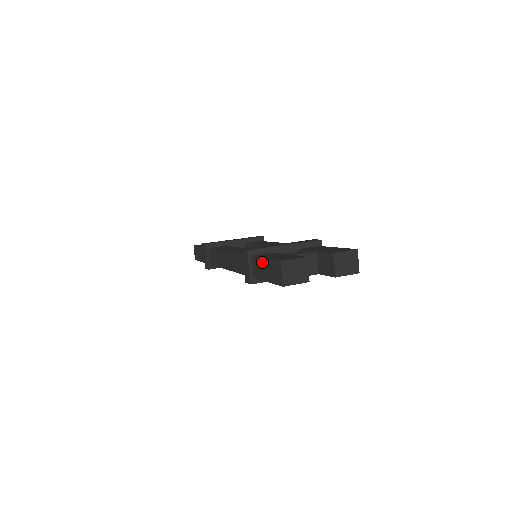
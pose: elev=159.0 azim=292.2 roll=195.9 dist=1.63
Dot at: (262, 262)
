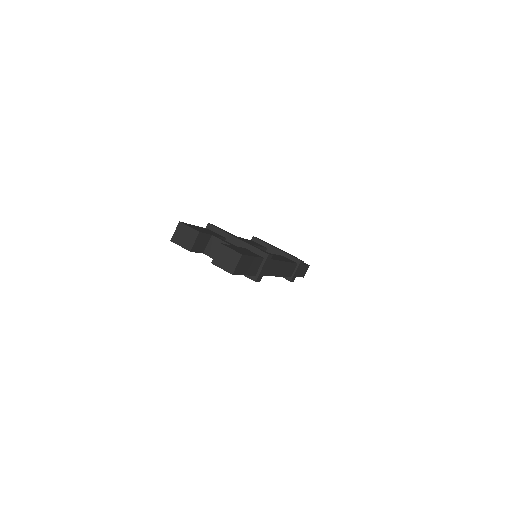
Dot at: occluded
